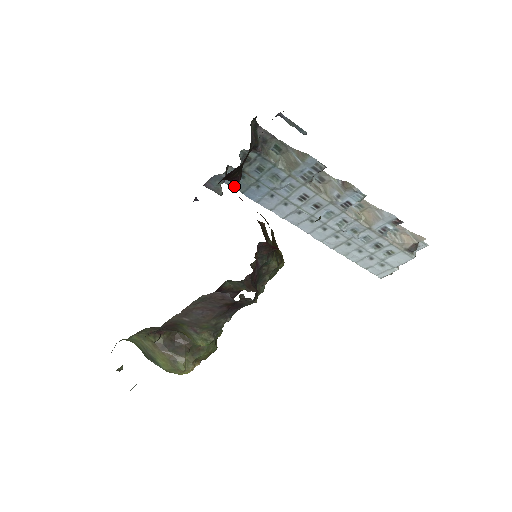
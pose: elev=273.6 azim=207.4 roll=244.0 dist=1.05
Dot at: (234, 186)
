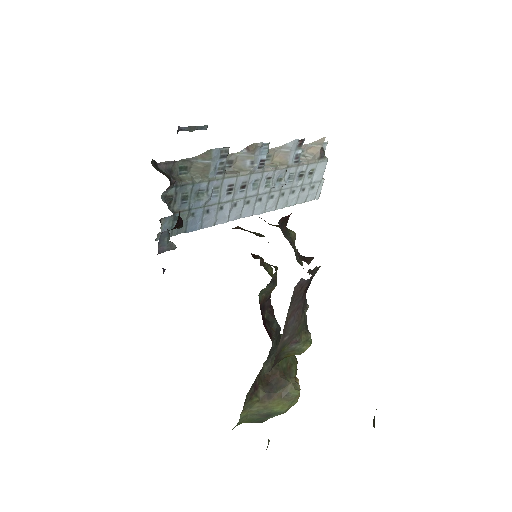
Dot at: (175, 233)
